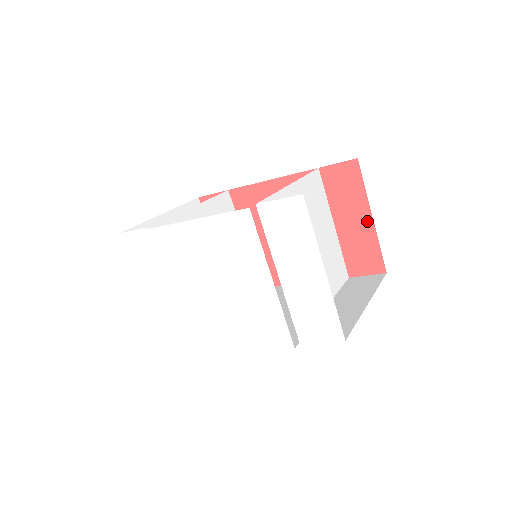
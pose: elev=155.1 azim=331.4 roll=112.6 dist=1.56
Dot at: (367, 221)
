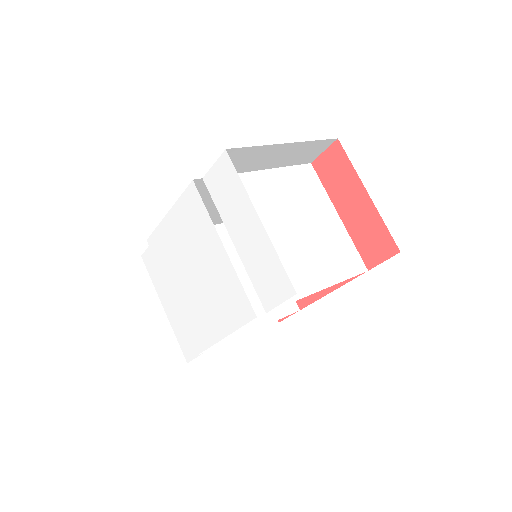
Dot at: (365, 200)
